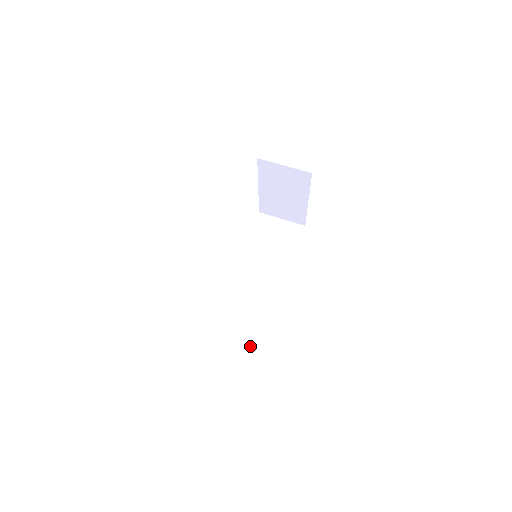
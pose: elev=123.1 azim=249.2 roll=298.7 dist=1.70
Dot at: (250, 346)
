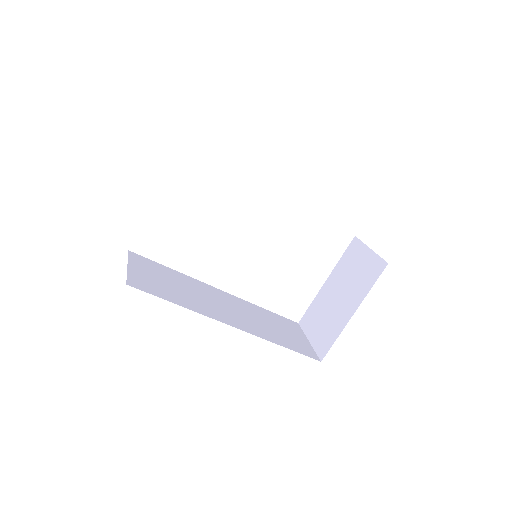
Dot at: (135, 282)
